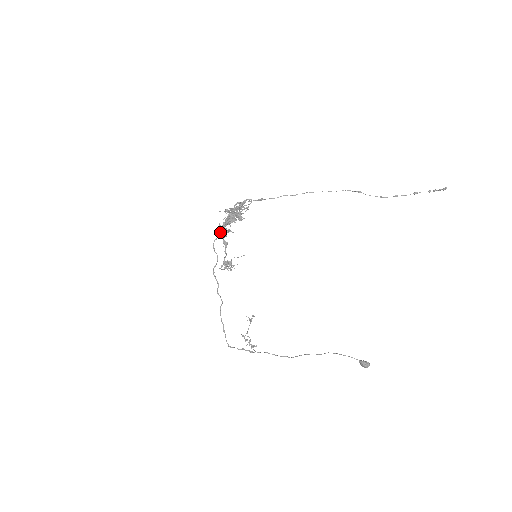
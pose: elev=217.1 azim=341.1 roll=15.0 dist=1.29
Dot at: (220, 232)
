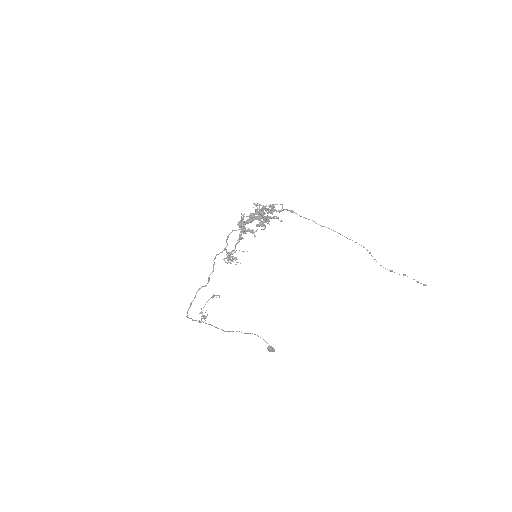
Dot at: (240, 223)
